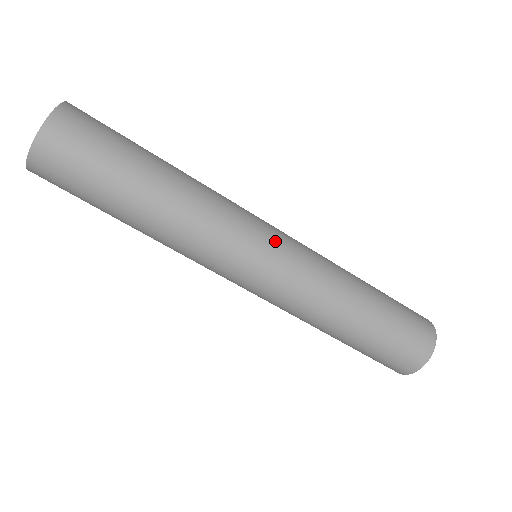
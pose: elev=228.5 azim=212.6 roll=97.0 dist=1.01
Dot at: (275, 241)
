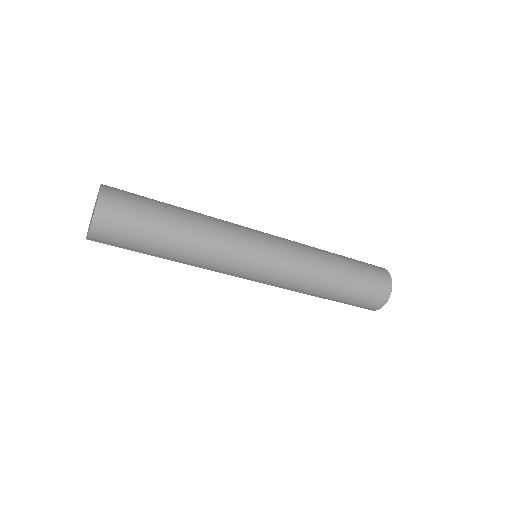
Dot at: (266, 260)
